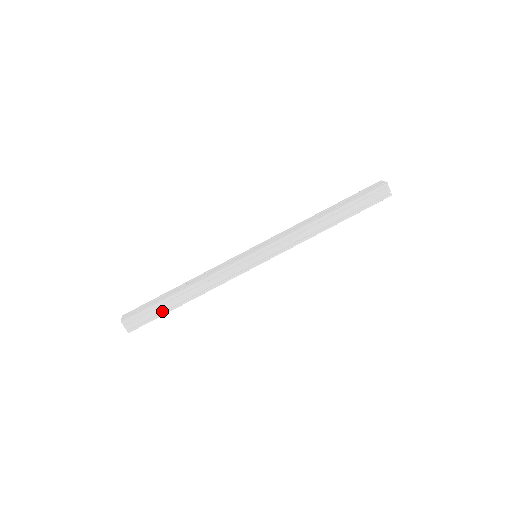
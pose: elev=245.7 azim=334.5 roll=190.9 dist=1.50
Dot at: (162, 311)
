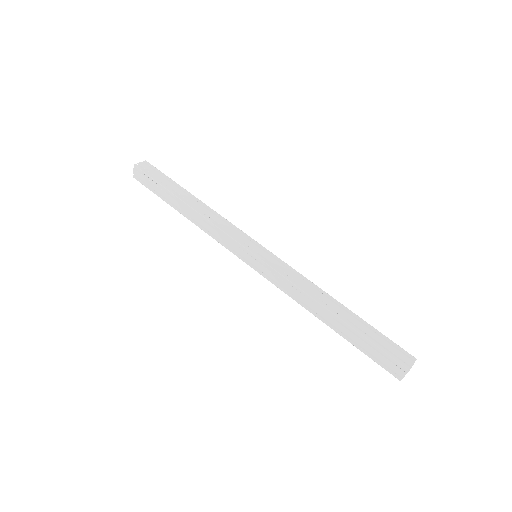
Dot at: (164, 195)
